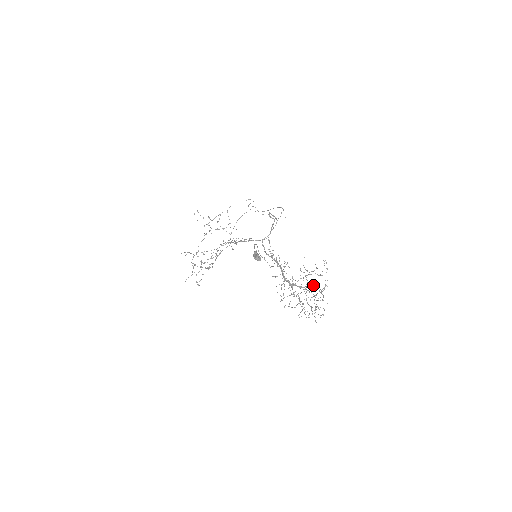
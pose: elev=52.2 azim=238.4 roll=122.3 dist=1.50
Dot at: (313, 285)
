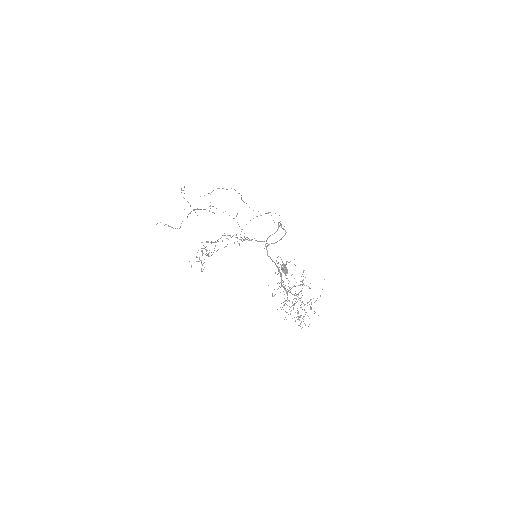
Dot at: occluded
